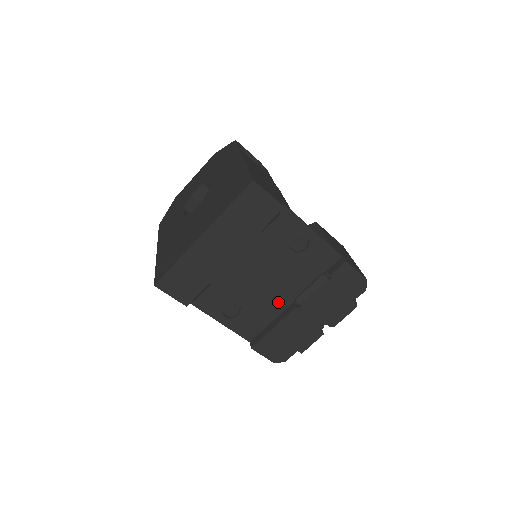
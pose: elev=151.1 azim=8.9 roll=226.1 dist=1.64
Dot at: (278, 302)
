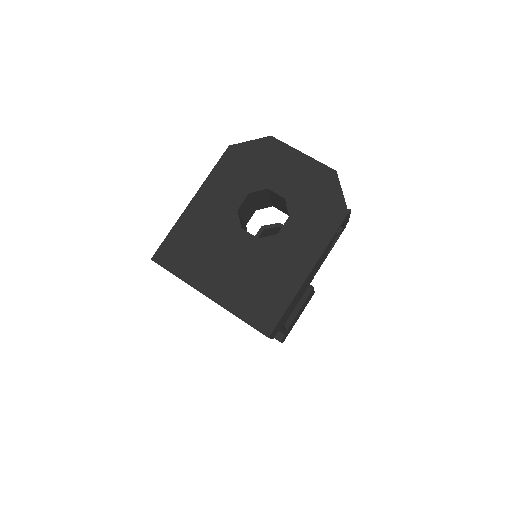
Dot at: occluded
